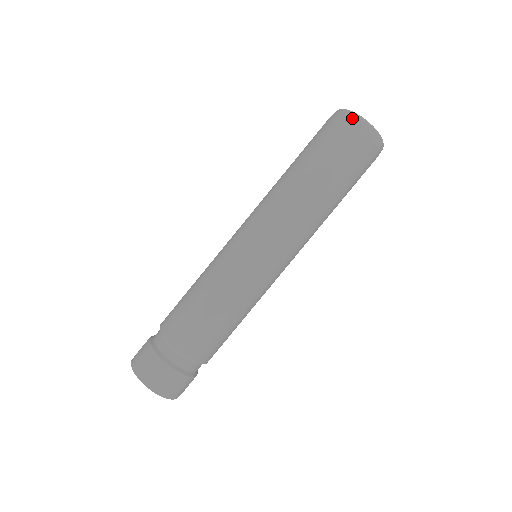
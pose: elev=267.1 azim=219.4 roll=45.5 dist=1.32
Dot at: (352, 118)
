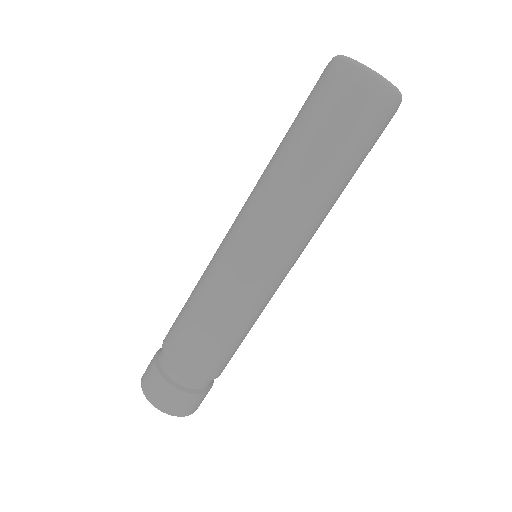
Dot at: (341, 65)
